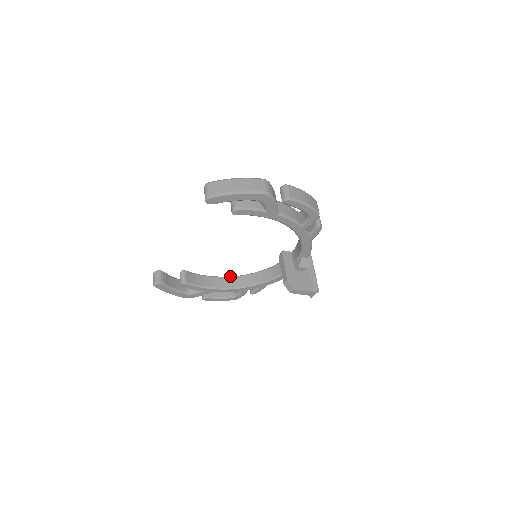
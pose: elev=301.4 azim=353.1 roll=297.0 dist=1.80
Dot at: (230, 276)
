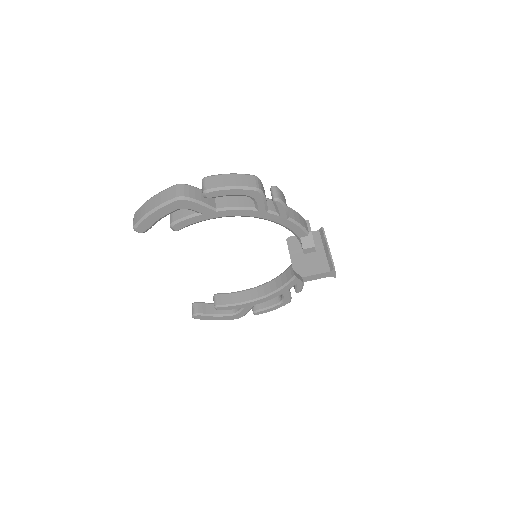
Dot at: (266, 282)
